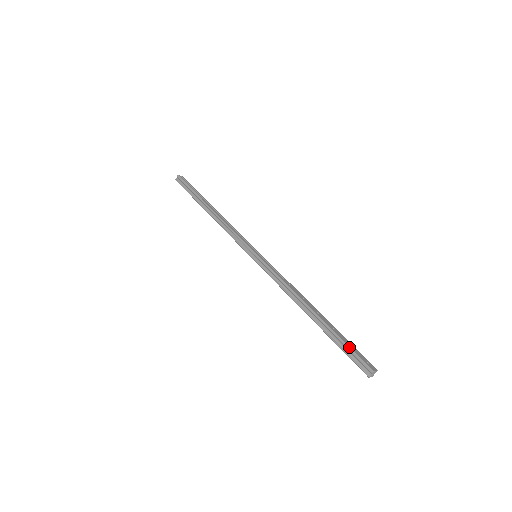
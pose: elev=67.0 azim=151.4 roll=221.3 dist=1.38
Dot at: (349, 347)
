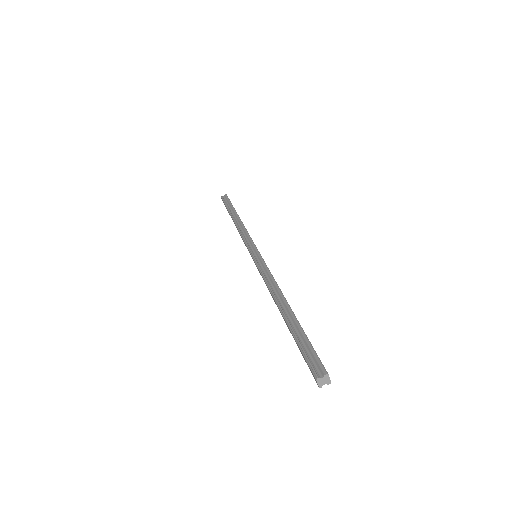
Dot at: occluded
